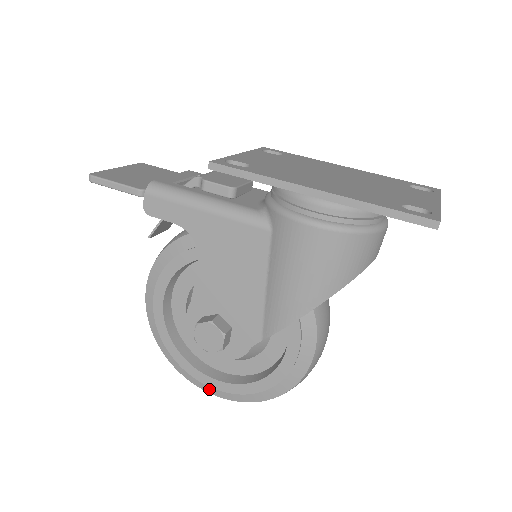
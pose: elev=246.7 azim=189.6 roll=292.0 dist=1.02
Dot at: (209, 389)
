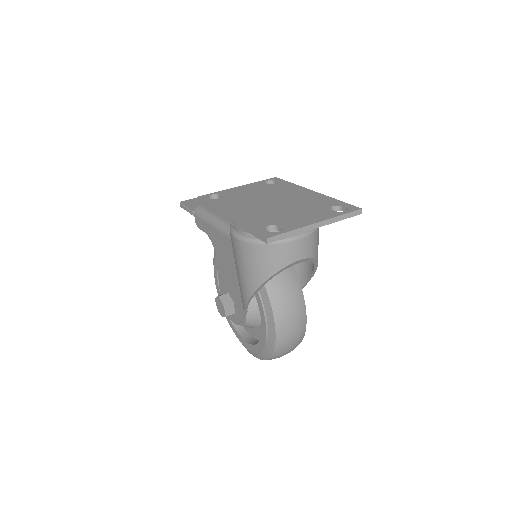
Dot at: occluded
